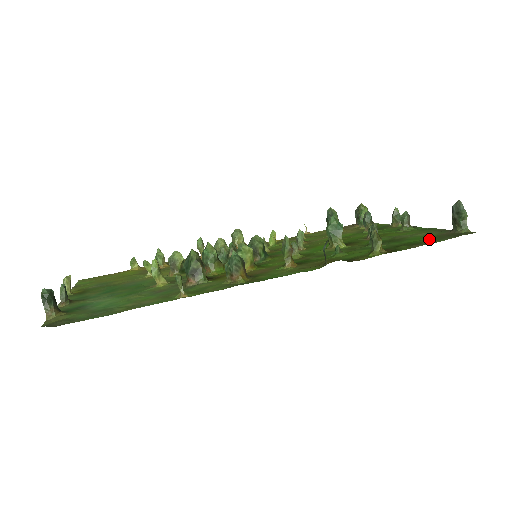
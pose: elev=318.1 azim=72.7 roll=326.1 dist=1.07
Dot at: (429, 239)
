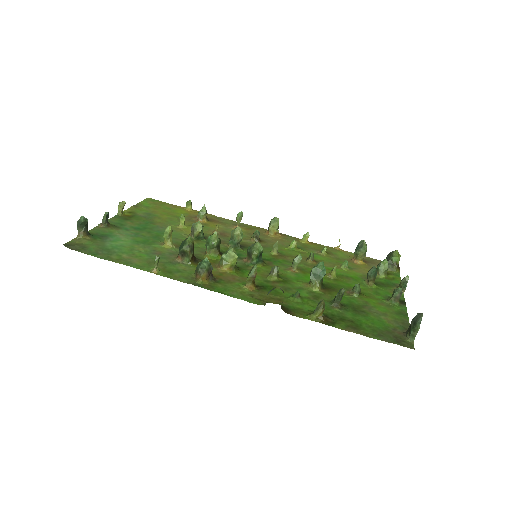
Dot at: (375, 329)
